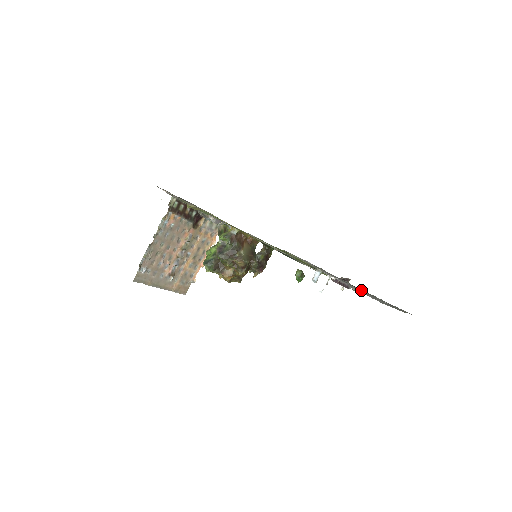
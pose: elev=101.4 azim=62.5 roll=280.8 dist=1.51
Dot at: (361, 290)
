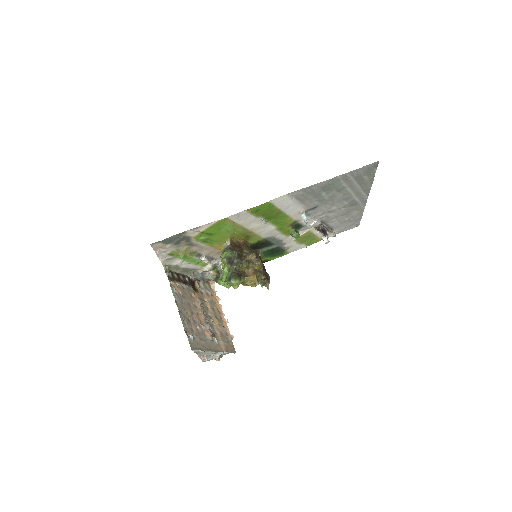
Dot at: (337, 185)
